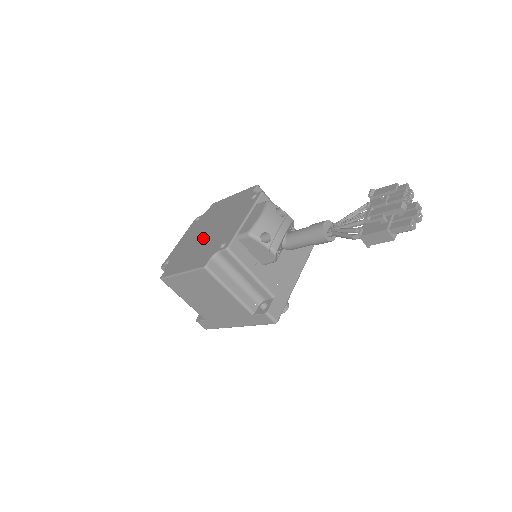
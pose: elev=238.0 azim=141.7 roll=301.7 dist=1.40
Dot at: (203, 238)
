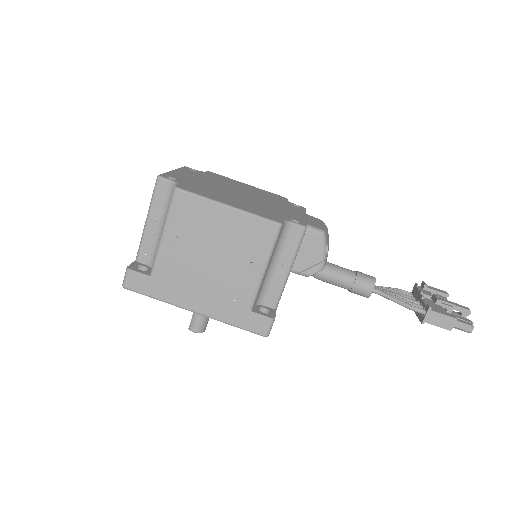
Dot at: (237, 194)
